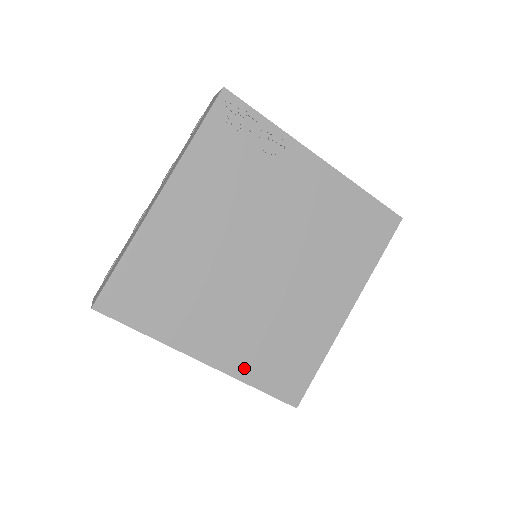
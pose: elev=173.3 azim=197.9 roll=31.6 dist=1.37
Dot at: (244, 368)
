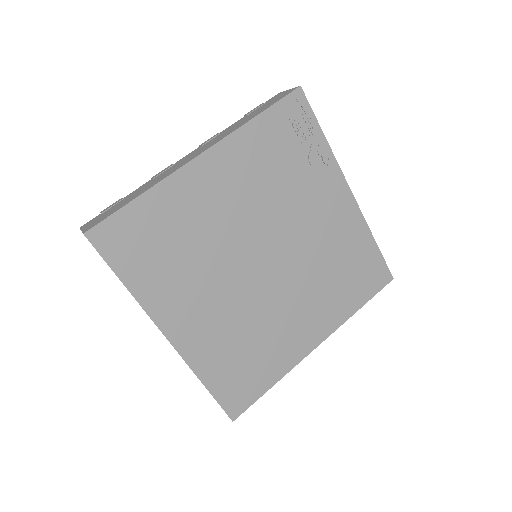
Dot at: (202, 360)
